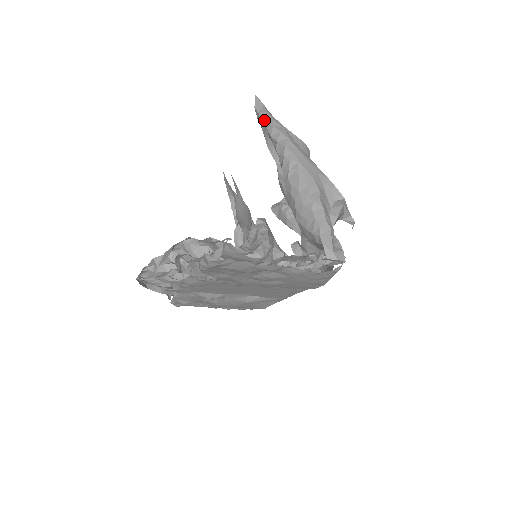
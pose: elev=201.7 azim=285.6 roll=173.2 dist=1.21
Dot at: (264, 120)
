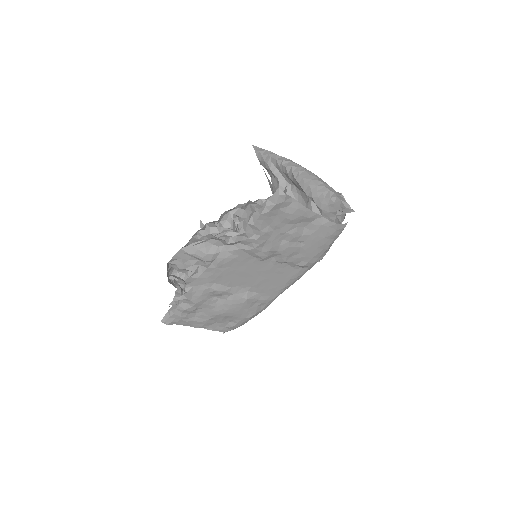
Dot at: (266, 154)
